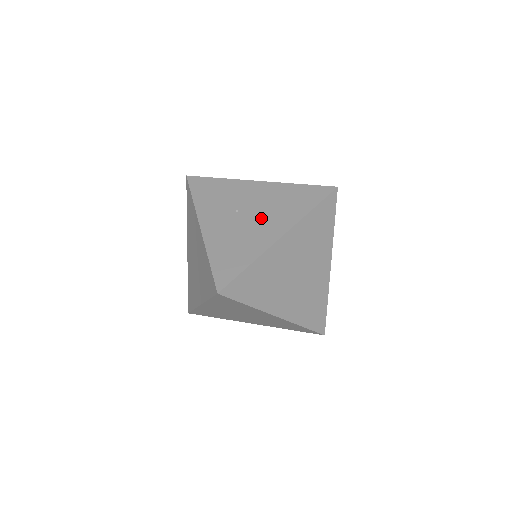
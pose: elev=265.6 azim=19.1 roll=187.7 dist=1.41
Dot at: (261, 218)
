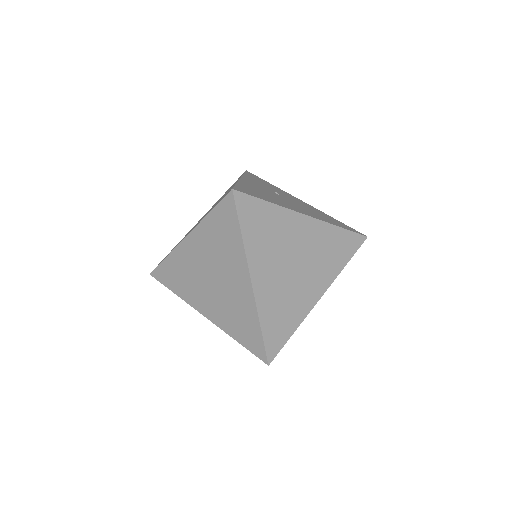
Dot at: (295, 204)
